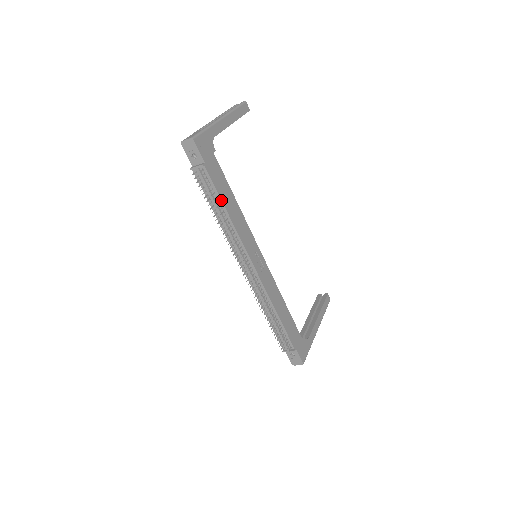
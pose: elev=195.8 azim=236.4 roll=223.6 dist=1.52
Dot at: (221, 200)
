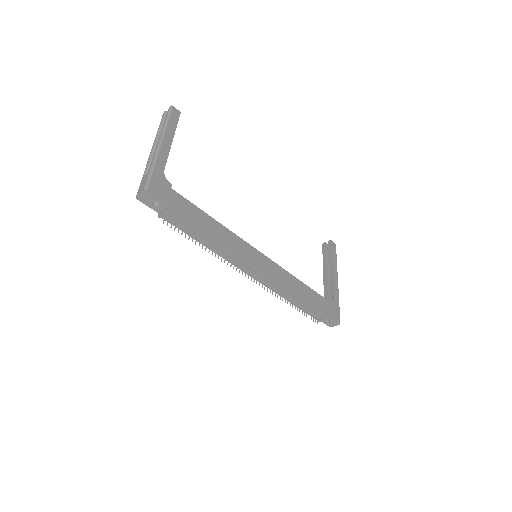
Dot at: (202, 231)
